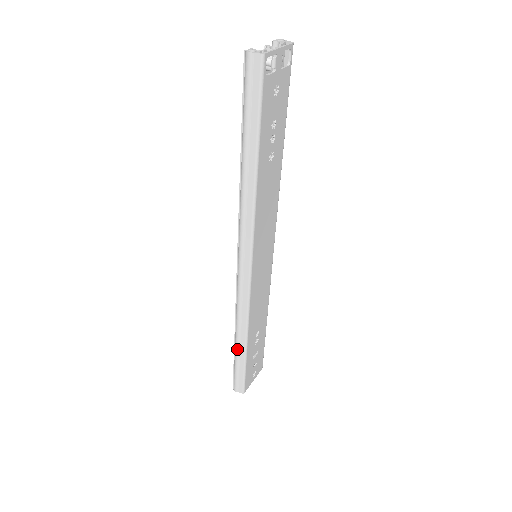
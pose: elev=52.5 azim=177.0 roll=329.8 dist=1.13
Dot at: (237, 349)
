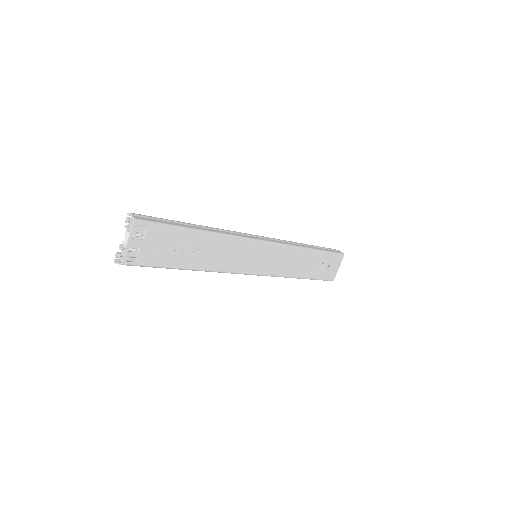
Dot at: occluded
